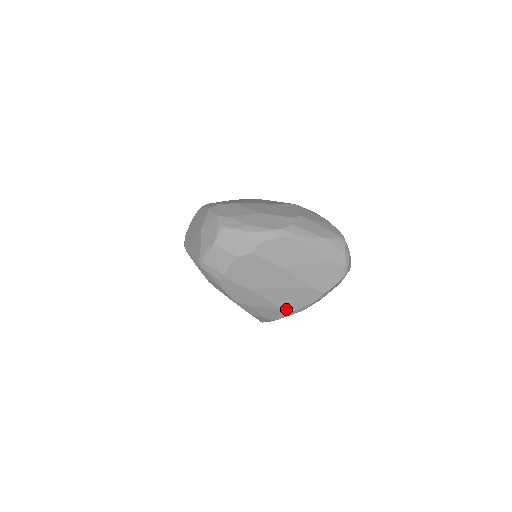
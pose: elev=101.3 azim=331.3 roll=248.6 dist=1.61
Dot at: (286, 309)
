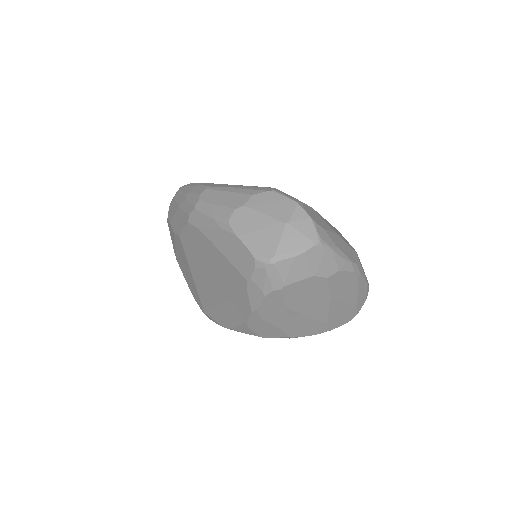
Dot at: (288, 334)
